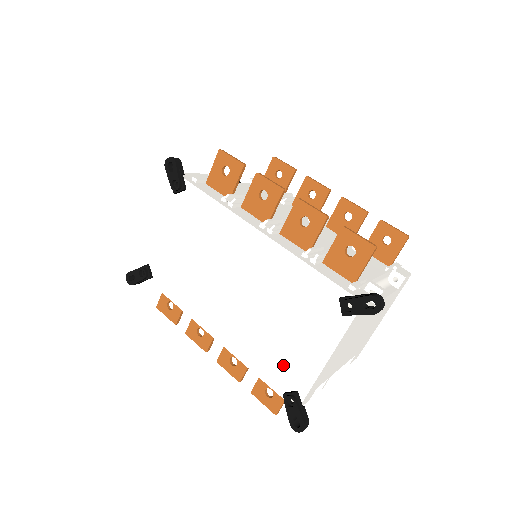
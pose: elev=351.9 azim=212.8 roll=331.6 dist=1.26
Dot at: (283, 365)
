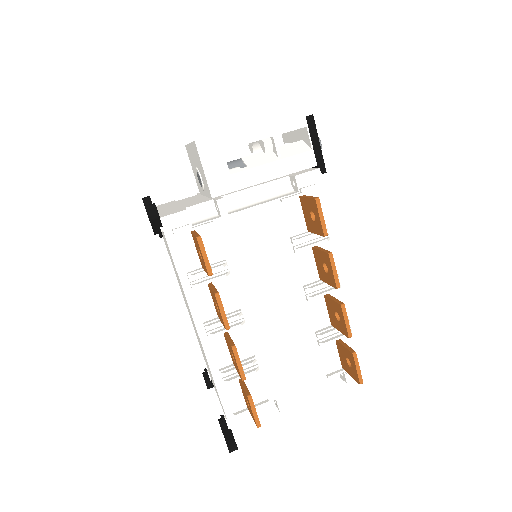
Dot at: occluded
